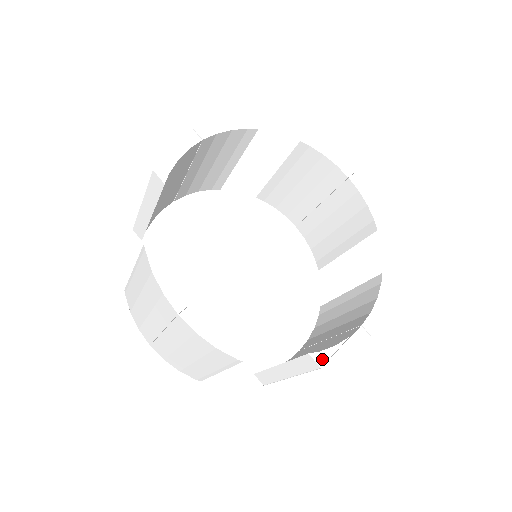
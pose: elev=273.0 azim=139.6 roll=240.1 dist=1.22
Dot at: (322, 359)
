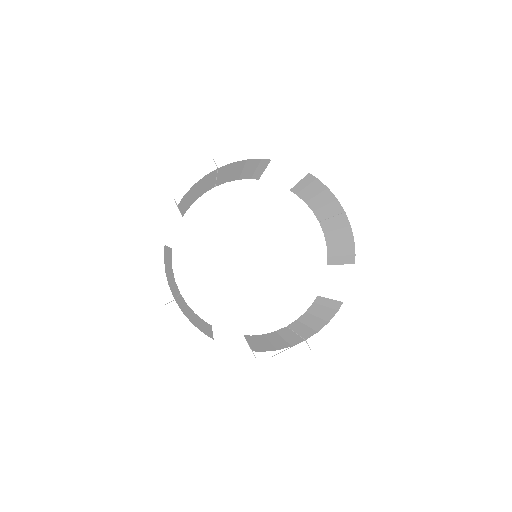
Dot at: (262, 358)
